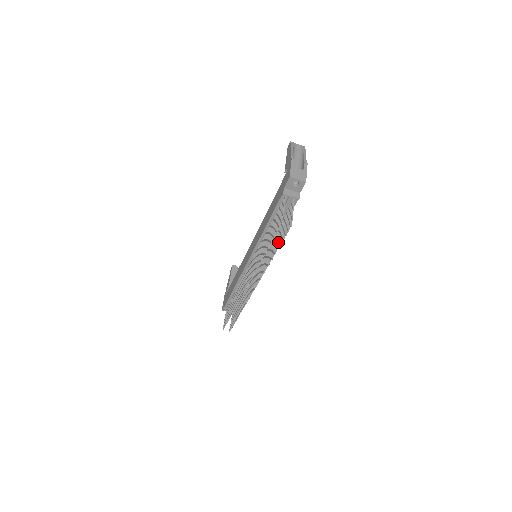
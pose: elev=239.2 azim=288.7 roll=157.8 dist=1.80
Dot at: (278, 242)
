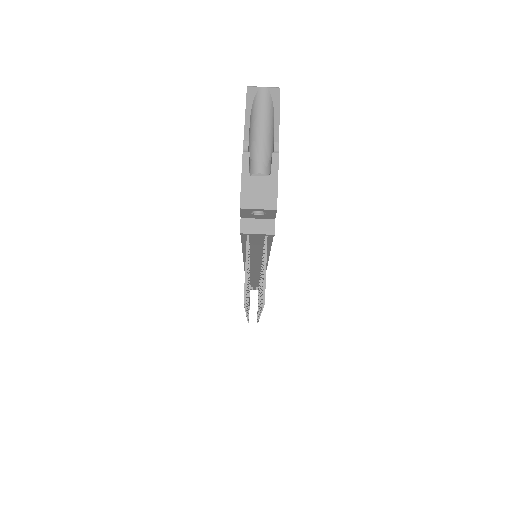
Dot at: (261, 294)
